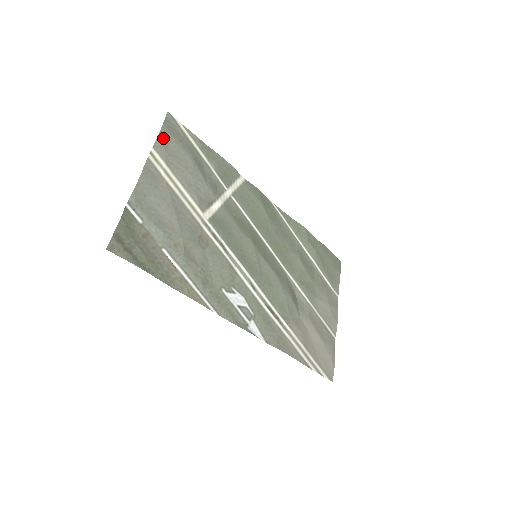
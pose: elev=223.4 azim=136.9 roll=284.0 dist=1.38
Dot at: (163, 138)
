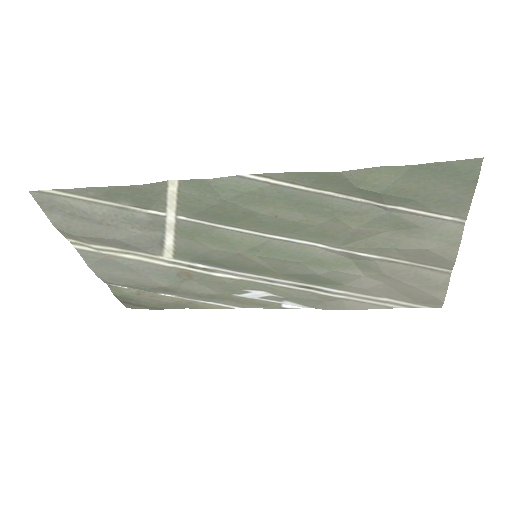
Dot at: (61, 226)
